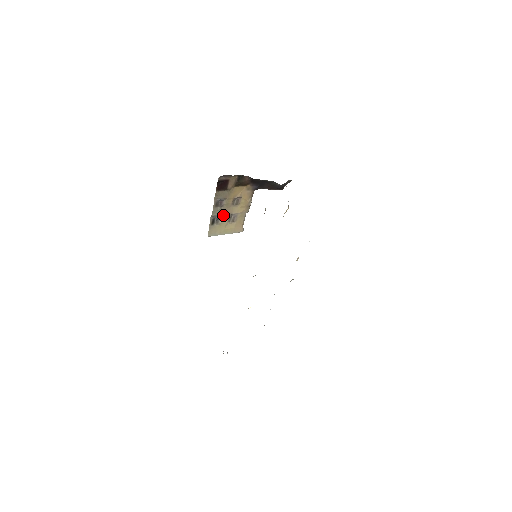
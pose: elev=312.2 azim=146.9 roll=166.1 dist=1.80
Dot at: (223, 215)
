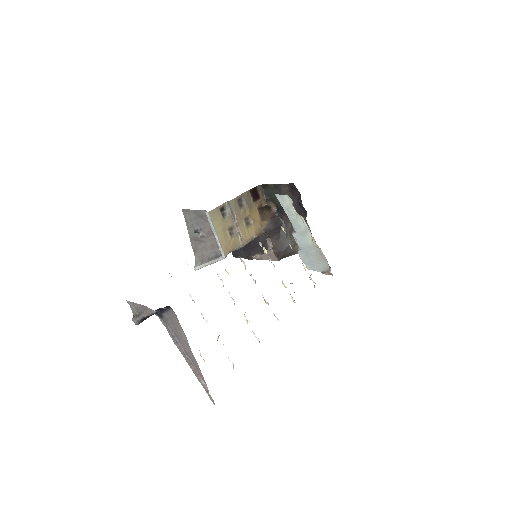
Dot at: (232, 217)
